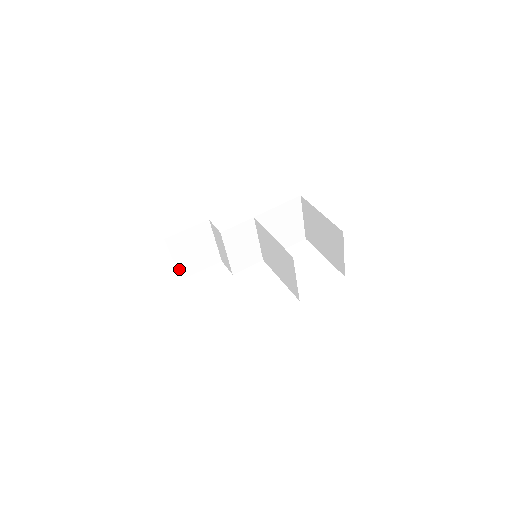
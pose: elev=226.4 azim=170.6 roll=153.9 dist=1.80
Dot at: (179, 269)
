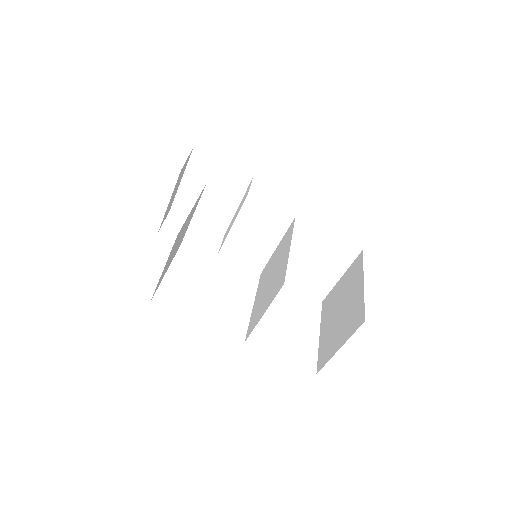
Dot at: (179, 195)
